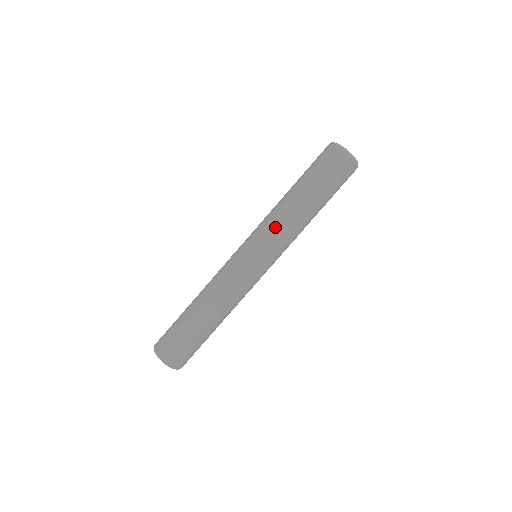
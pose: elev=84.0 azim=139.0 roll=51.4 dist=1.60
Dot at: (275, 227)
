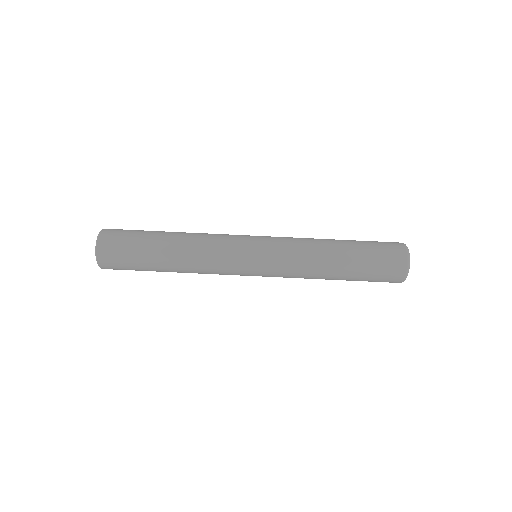
Dot at: (296, 245)
